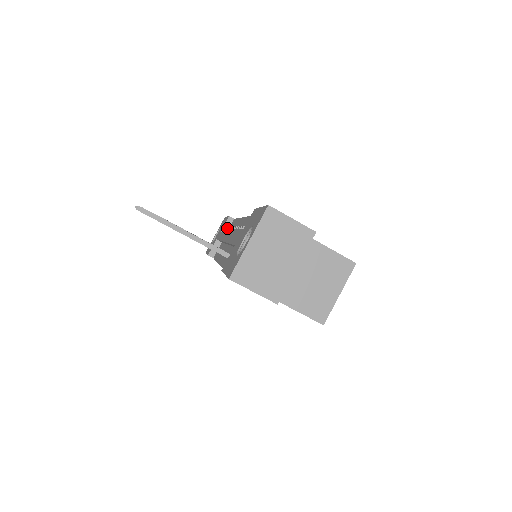
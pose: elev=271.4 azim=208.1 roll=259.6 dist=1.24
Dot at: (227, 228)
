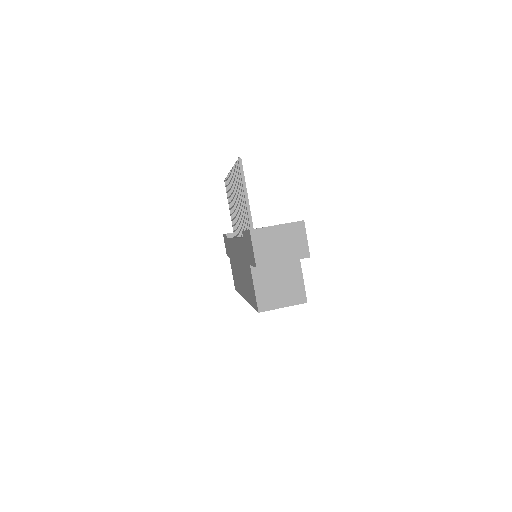
Dot at: occluded
